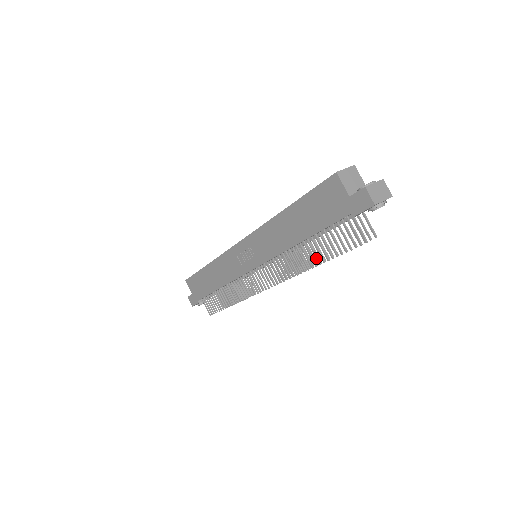
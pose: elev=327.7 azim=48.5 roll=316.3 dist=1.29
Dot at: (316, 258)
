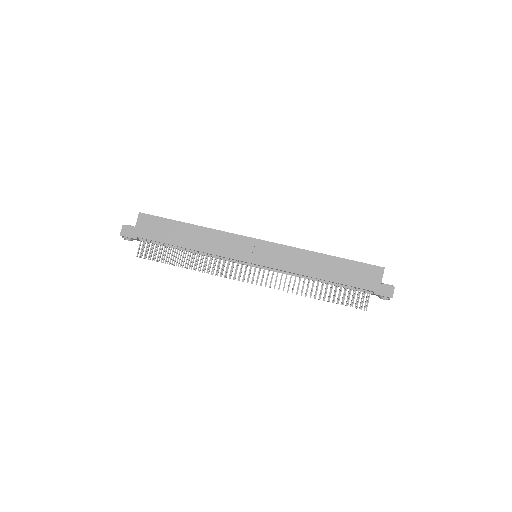
Dot at: (321, 294)
